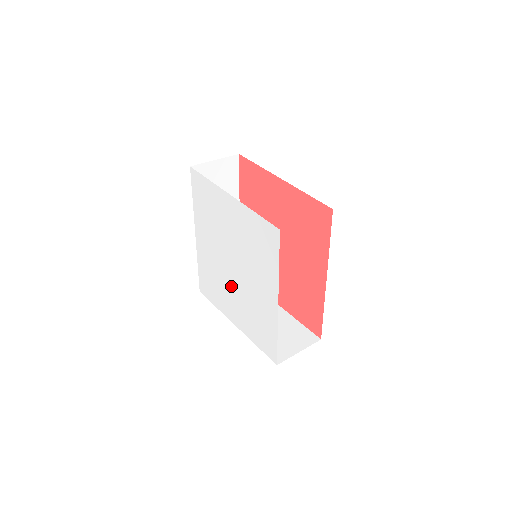
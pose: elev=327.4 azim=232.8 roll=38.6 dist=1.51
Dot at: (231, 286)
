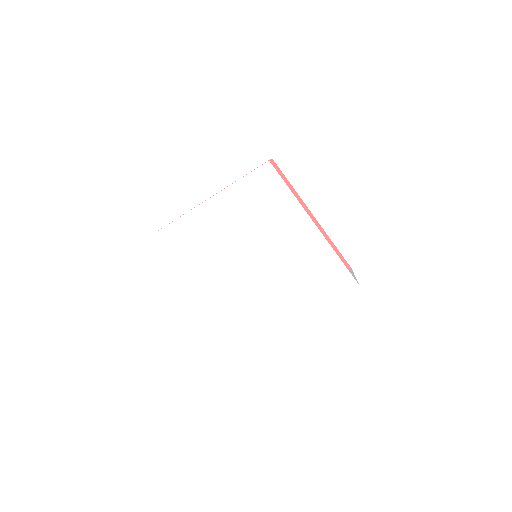
Dot at: (267, 286)
